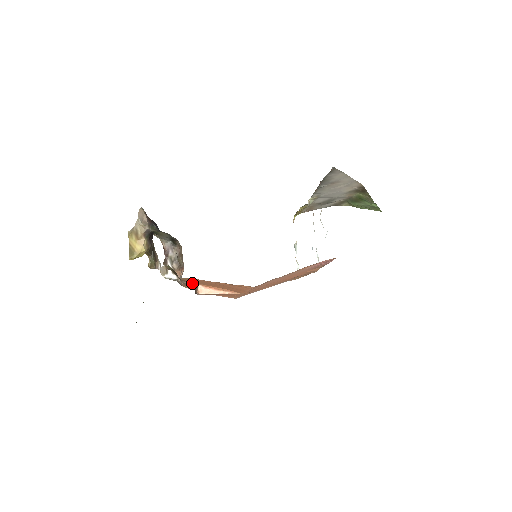
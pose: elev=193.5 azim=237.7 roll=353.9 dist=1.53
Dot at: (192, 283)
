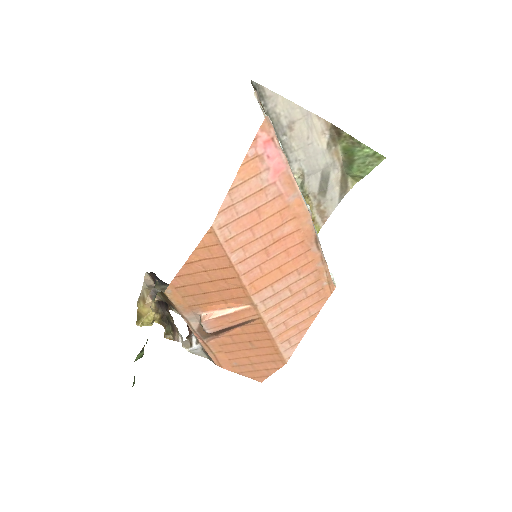
Dot at: (199, 321)
